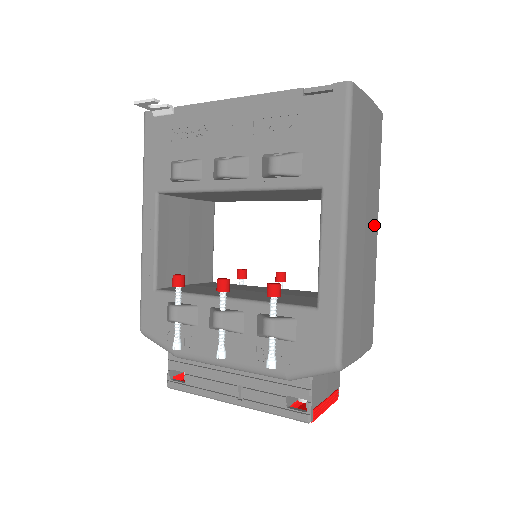
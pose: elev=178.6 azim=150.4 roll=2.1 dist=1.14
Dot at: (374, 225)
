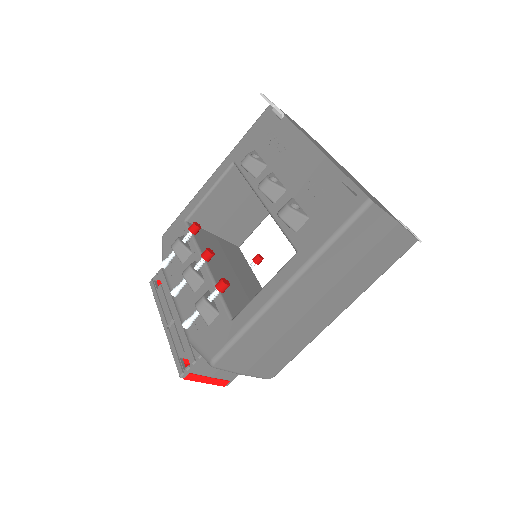
Dot at: (336, 308)
